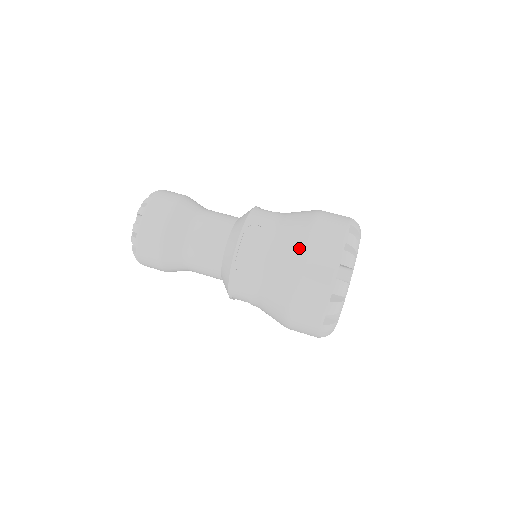
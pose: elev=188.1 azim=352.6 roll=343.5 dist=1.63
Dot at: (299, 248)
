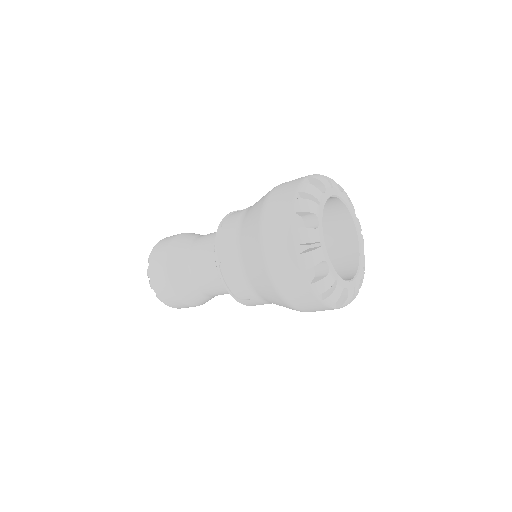
Dot at: (264, 271)
